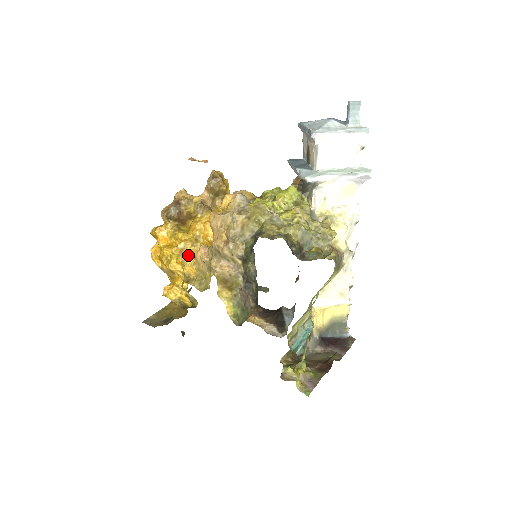
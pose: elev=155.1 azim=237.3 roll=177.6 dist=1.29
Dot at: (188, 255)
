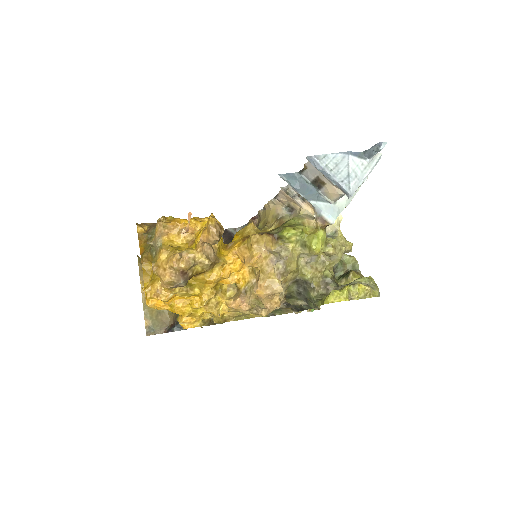
Dot at: (216, 305)
